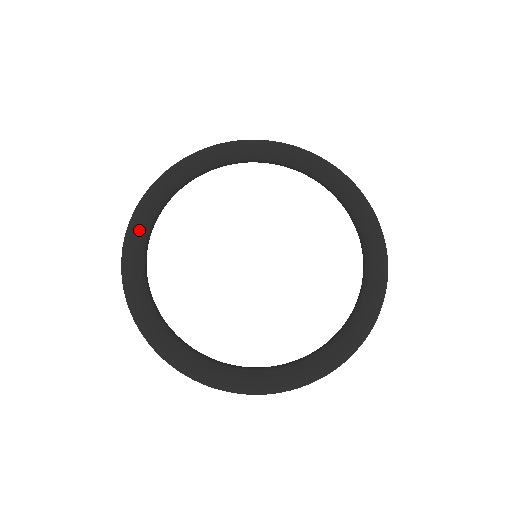
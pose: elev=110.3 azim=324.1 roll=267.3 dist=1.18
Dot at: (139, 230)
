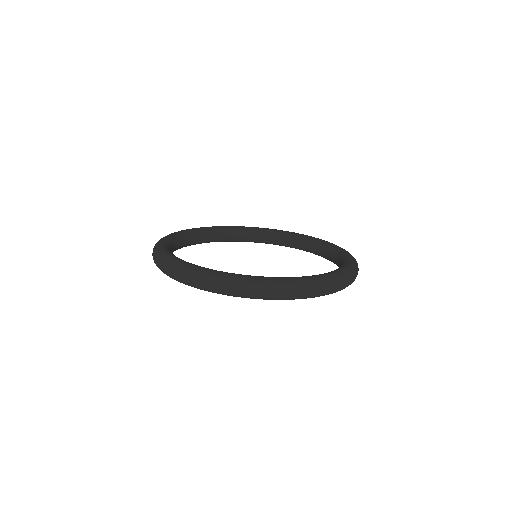
Dot at: (165, 244)
